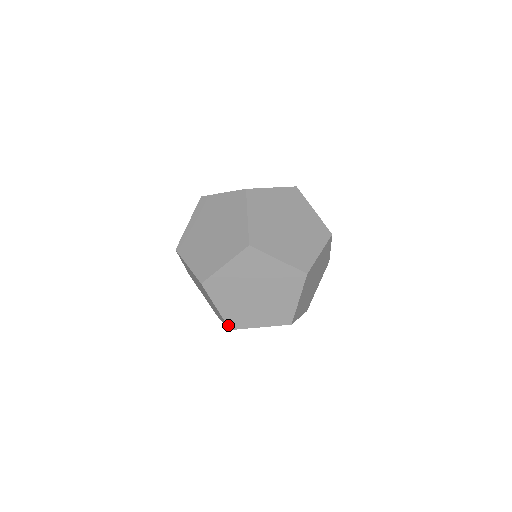
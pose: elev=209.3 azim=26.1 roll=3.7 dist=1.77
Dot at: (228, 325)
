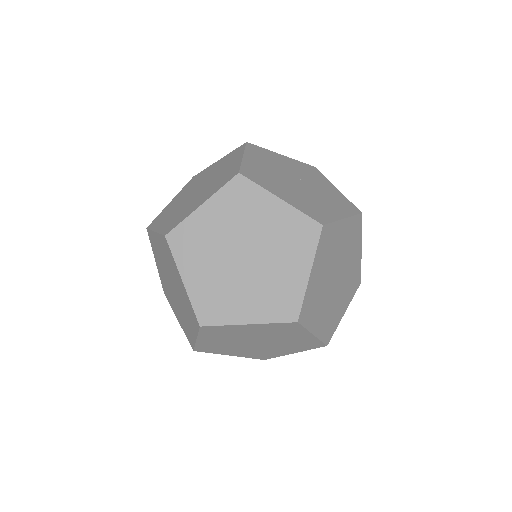
Dot at: (195, 349)
